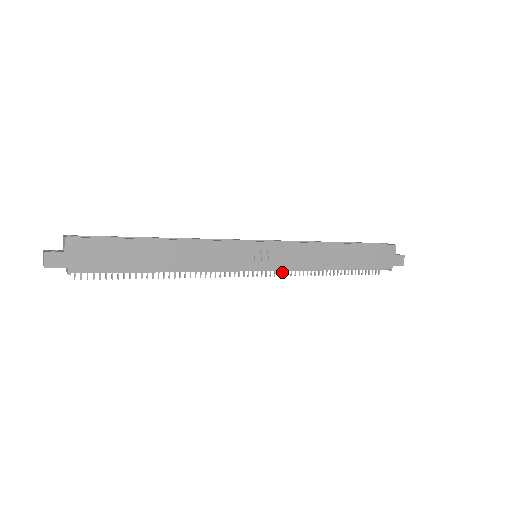
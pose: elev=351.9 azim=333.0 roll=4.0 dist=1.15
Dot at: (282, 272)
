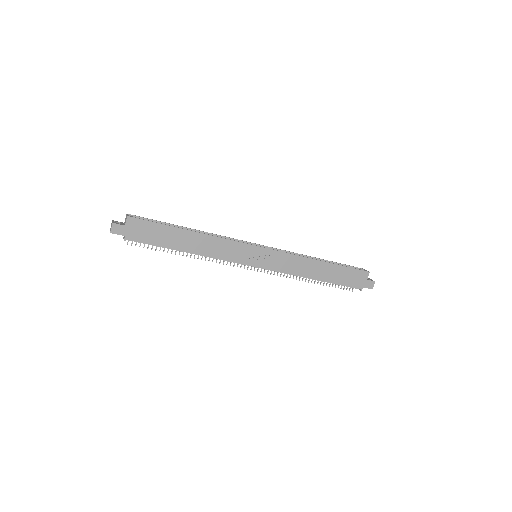
Dot at: (274, 272)
